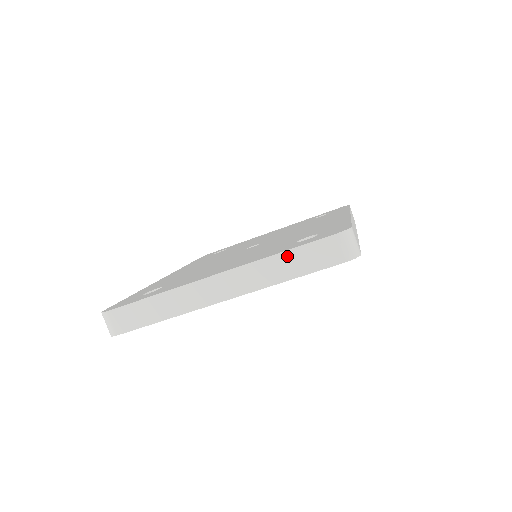
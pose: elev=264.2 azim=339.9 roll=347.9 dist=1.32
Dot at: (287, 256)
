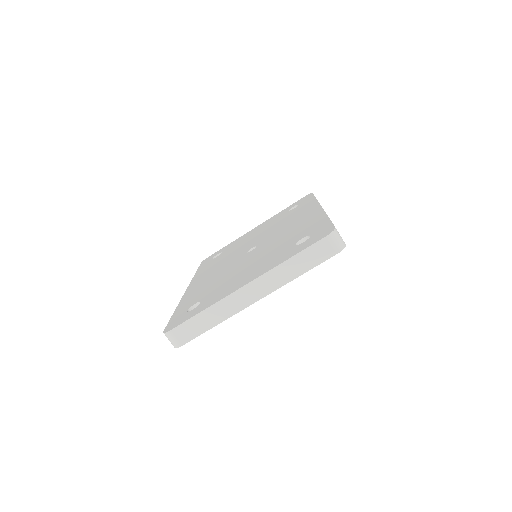
Dot at: (296, 259)
